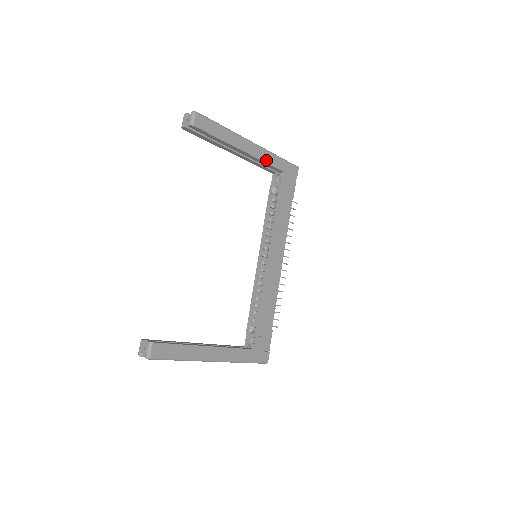
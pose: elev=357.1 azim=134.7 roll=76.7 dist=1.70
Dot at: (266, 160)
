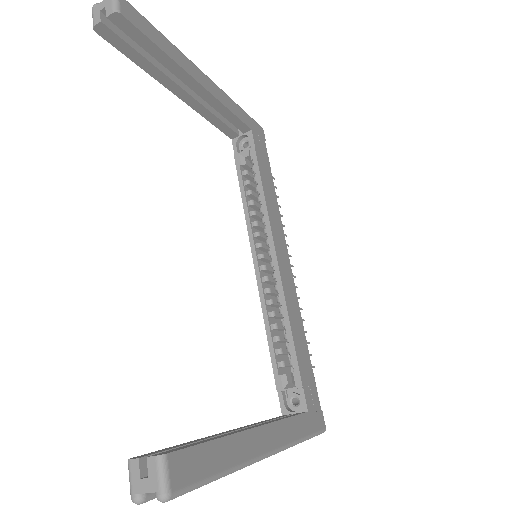
Dot at: (228, 106)
